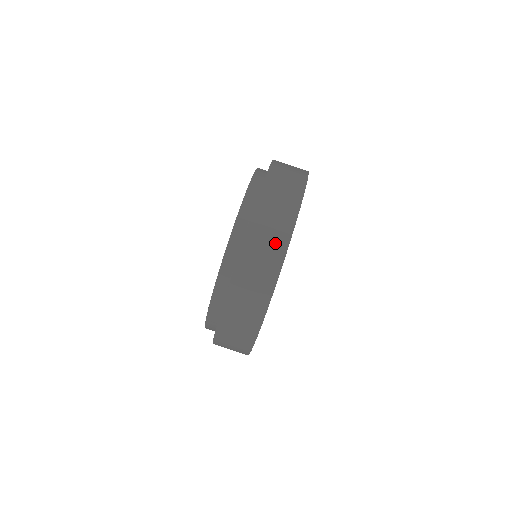
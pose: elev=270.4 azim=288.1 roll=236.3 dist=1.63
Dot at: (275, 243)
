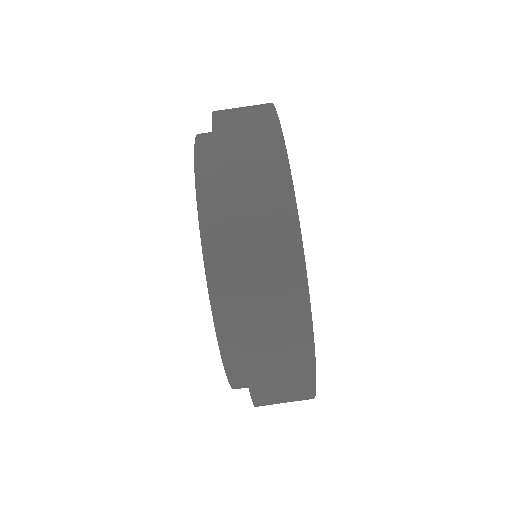
Dot at: (256, 113)
